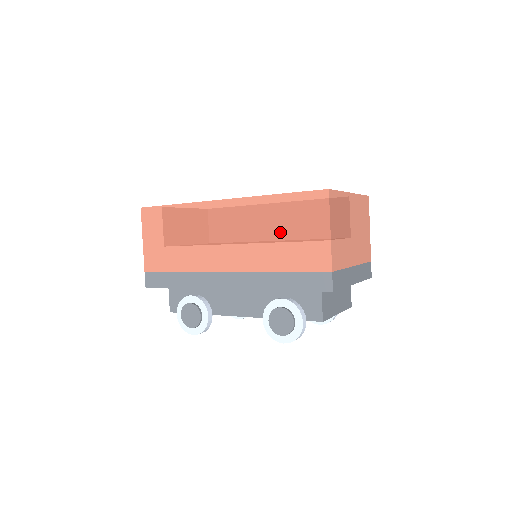
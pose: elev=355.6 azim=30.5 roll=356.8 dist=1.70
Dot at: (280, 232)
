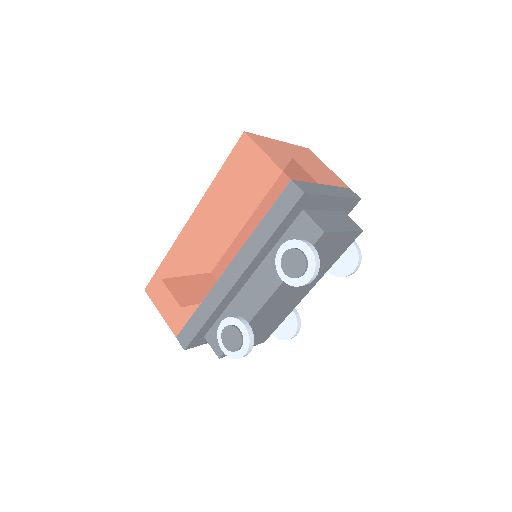
Dot at: (238, 195)
